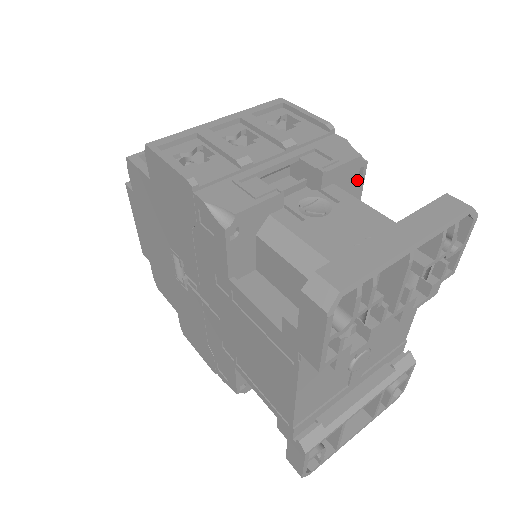
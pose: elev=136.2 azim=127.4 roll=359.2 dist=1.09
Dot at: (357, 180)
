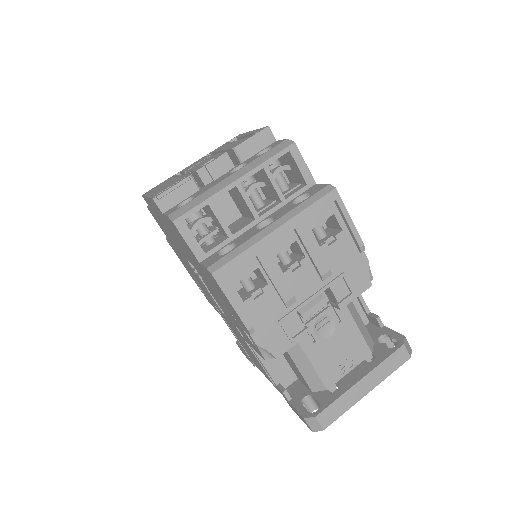
Dot at: occluded
